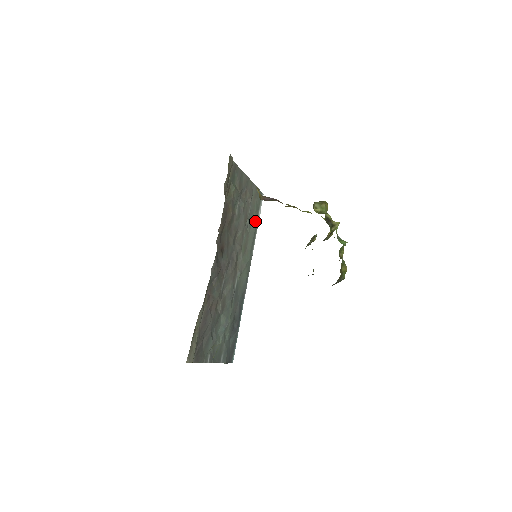
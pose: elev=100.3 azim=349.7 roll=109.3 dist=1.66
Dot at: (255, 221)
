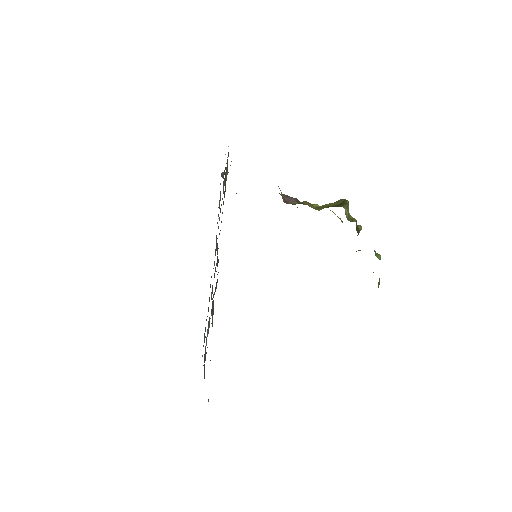
Dot at: (220, 192)
